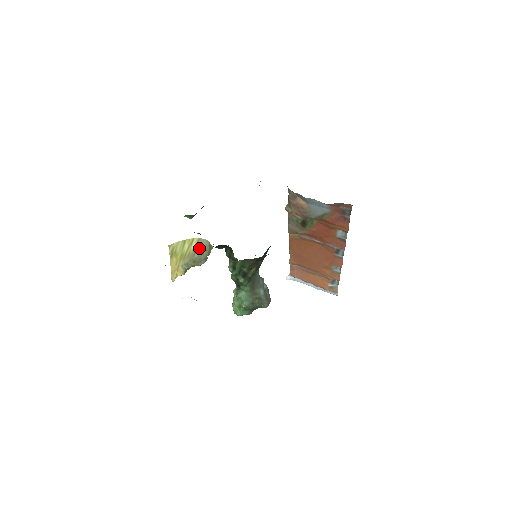
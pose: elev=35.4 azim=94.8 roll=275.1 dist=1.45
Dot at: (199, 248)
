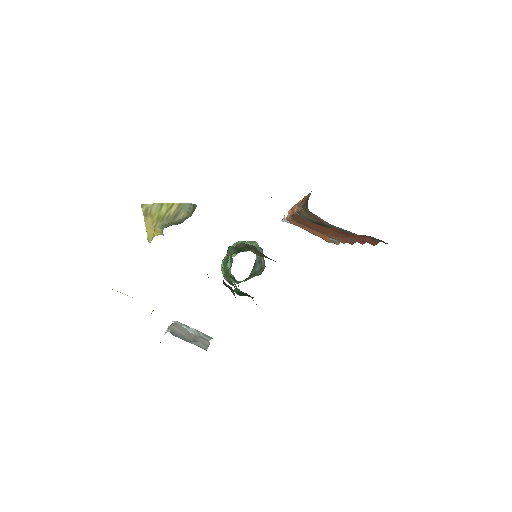
Dot at: (180, 213)
